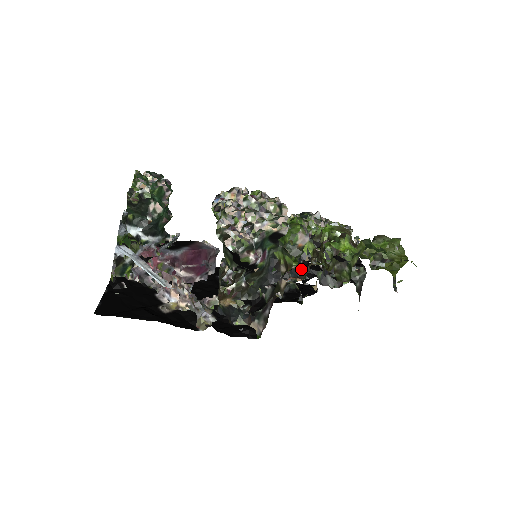
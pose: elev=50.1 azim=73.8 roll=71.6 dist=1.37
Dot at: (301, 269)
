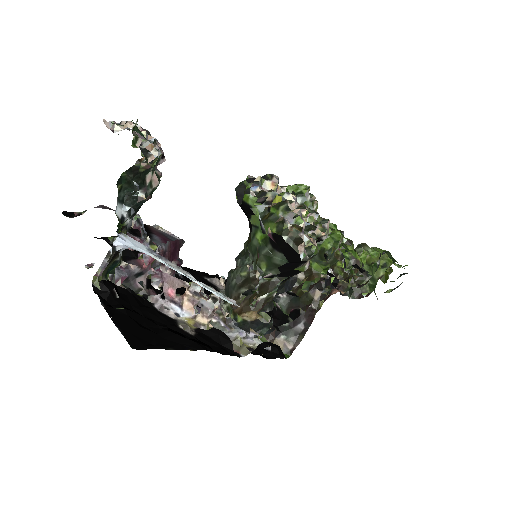
Dot at: (341, 280)
